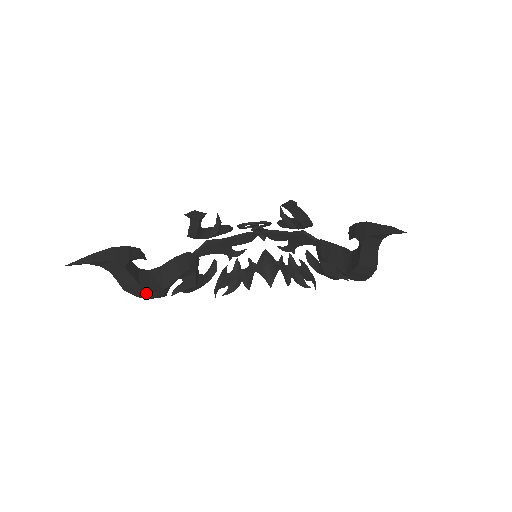
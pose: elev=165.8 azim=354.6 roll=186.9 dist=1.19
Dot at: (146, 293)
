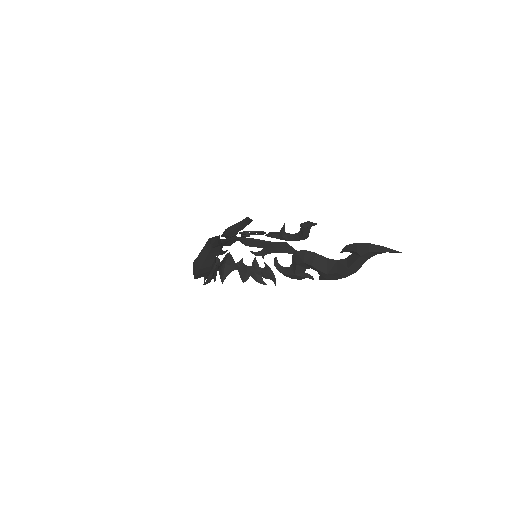
Dot at: (202, 274)
